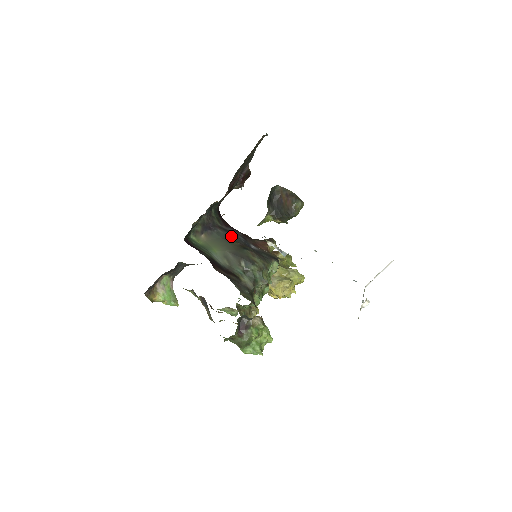
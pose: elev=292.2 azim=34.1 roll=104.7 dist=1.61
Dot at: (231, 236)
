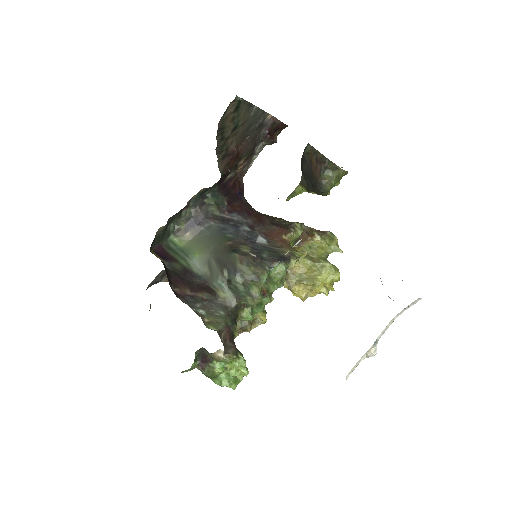
Dot at: (227, 230)
